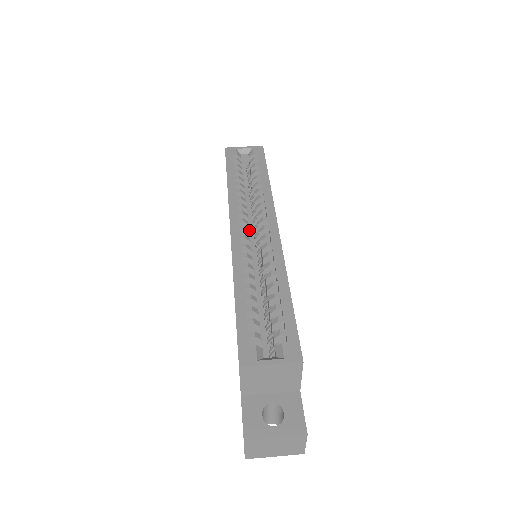
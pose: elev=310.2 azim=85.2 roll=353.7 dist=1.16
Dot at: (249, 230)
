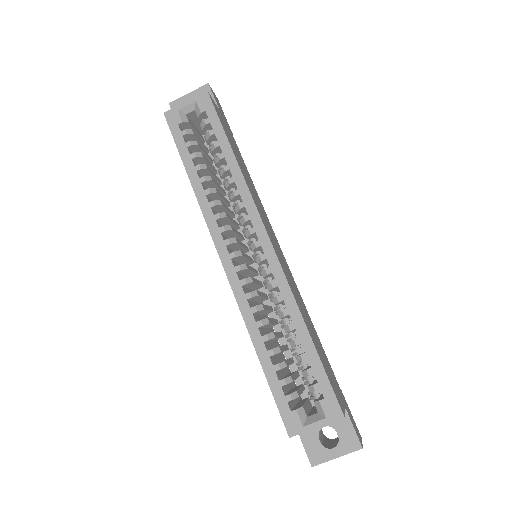
Dot at: occluded
